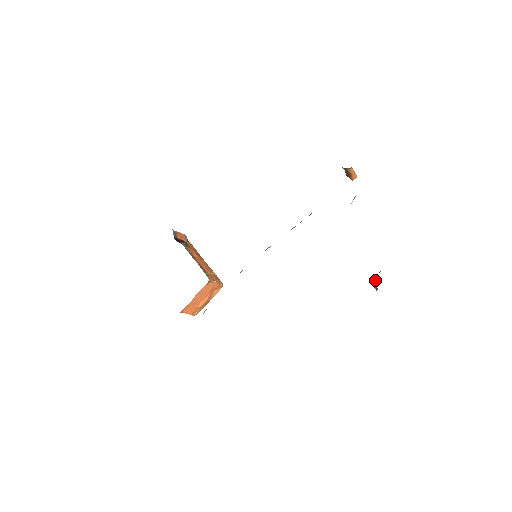
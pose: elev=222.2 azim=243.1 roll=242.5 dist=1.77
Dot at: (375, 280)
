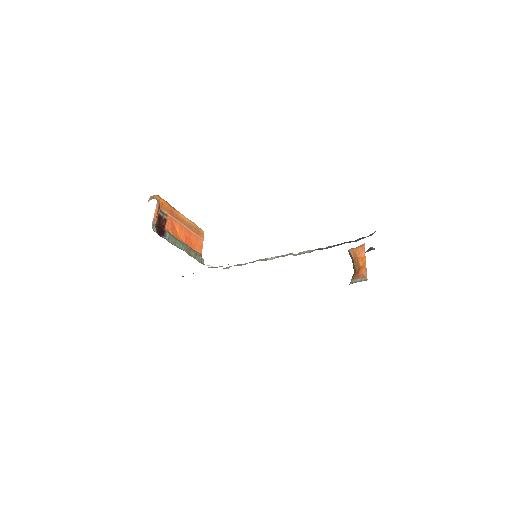
Dot at: (353, 256)
